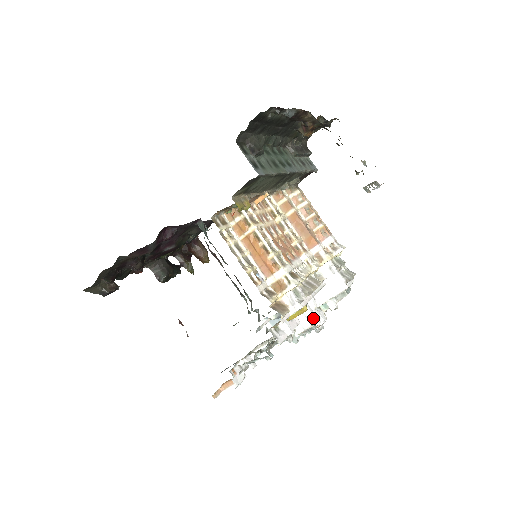
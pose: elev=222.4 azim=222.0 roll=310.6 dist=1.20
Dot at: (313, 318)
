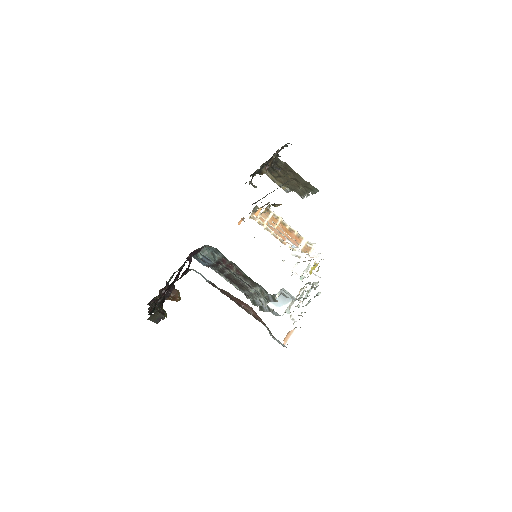
Dot at: (304, 283)
